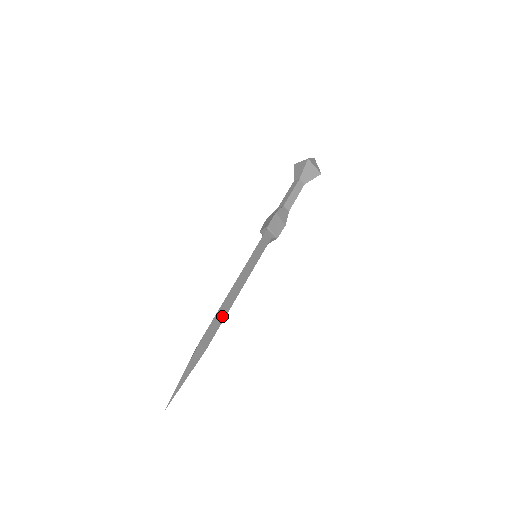
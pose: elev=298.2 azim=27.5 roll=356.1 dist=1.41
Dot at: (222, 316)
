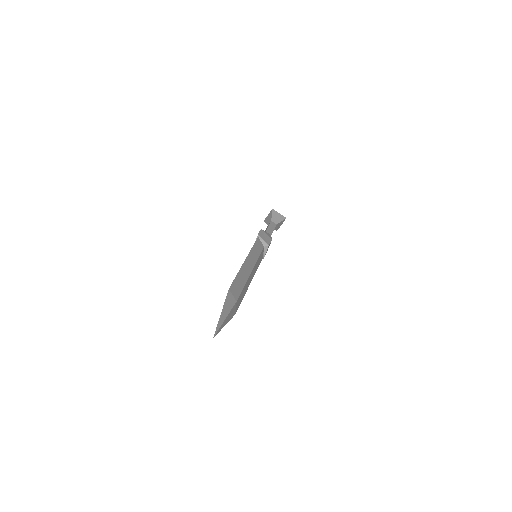
Dot at: (242, 281)
